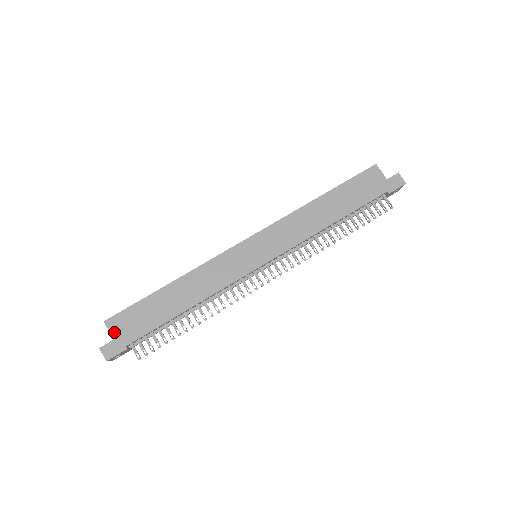
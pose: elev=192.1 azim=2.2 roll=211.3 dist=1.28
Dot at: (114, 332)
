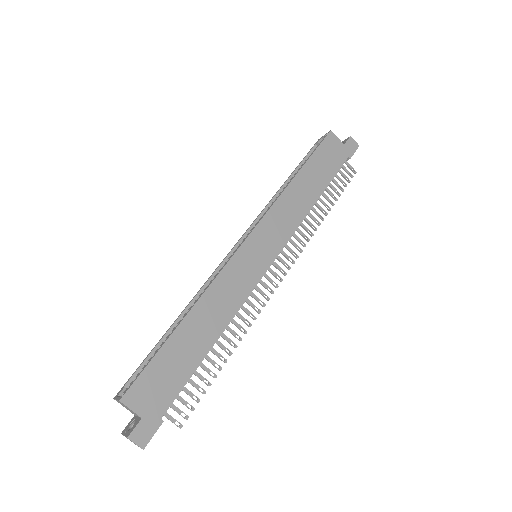
Dot at: (138, 408)
